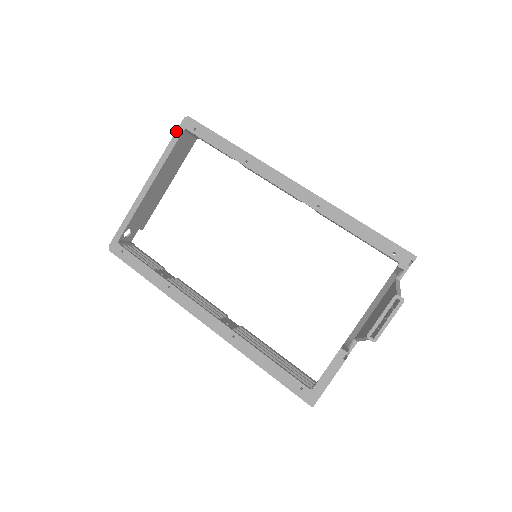
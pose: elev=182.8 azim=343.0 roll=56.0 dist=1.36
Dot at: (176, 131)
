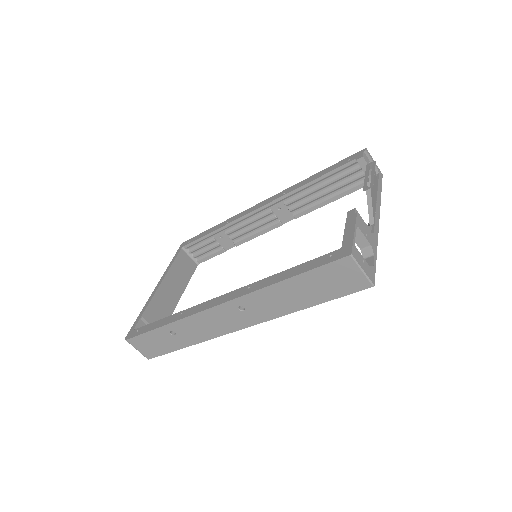
Dot at: (176, 252)
